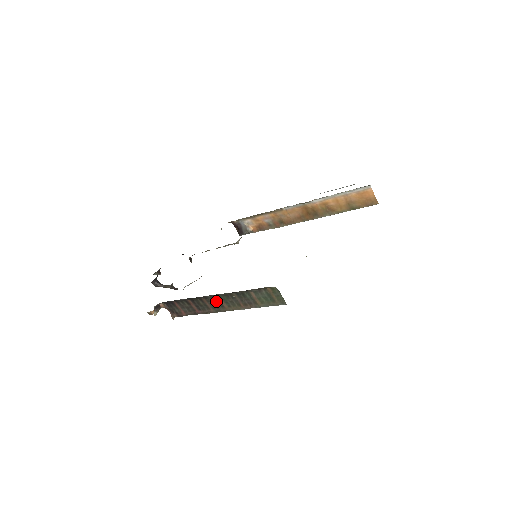
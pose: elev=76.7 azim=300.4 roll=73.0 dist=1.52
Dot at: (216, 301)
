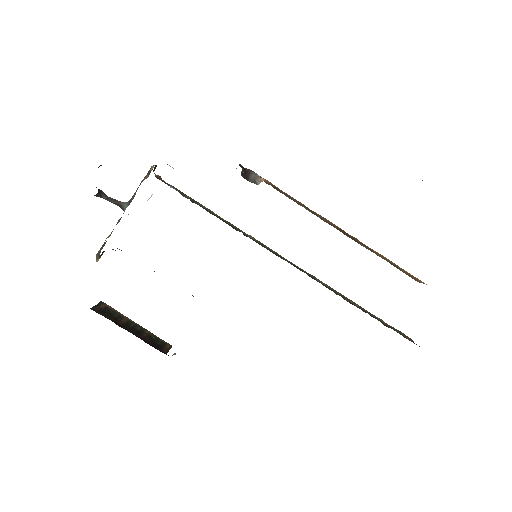
Dot at: occluded
